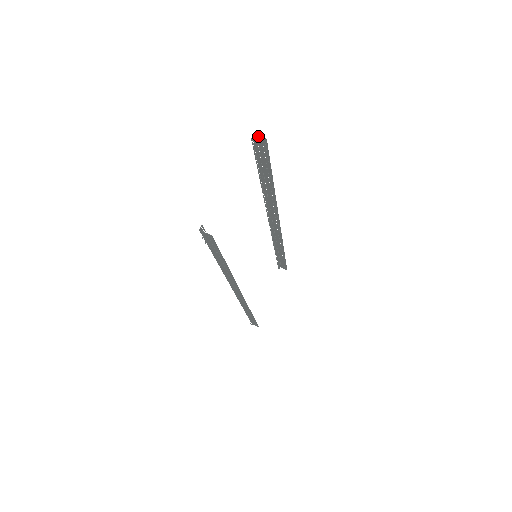
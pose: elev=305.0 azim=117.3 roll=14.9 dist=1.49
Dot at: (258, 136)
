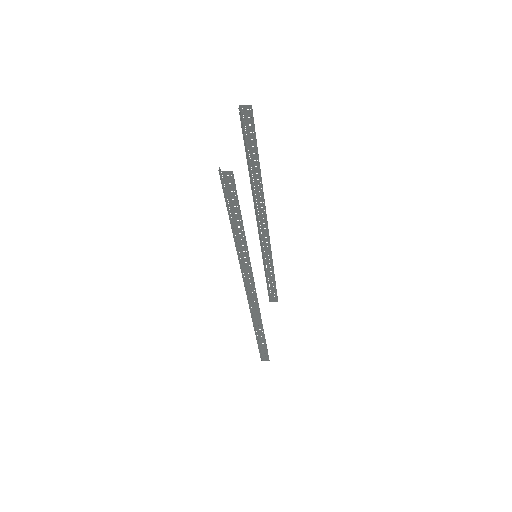
Dot at: (243, 105)
